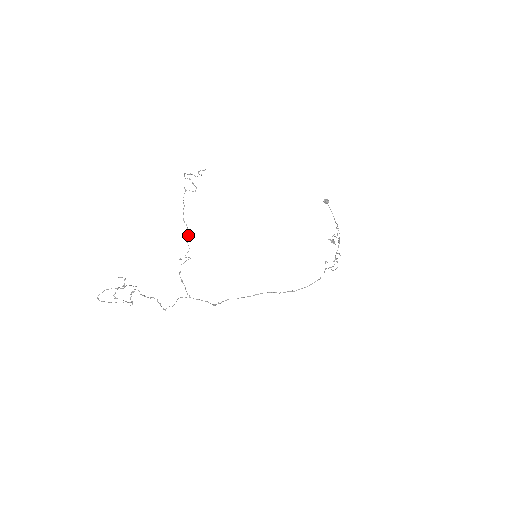
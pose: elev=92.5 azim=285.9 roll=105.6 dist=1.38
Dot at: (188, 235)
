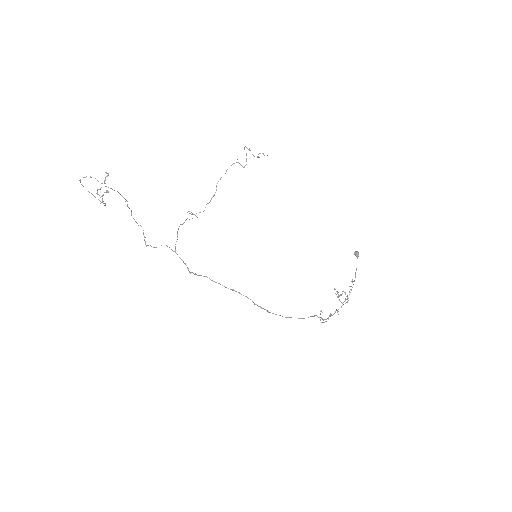
Dot at: (211, 199)
